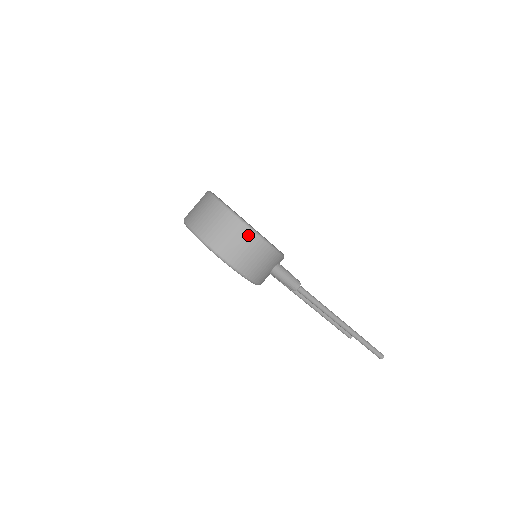
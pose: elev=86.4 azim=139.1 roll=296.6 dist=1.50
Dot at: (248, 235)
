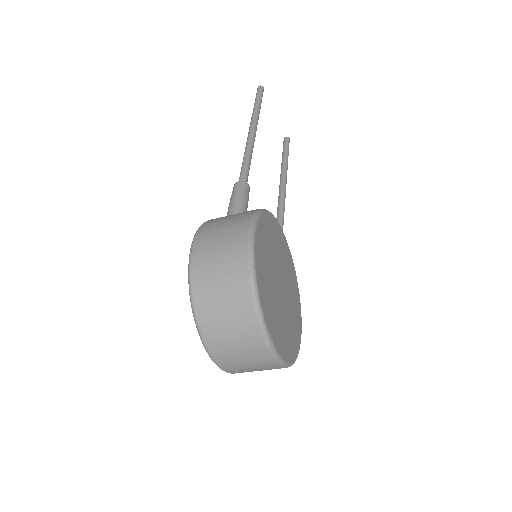
Dot at: occluded
